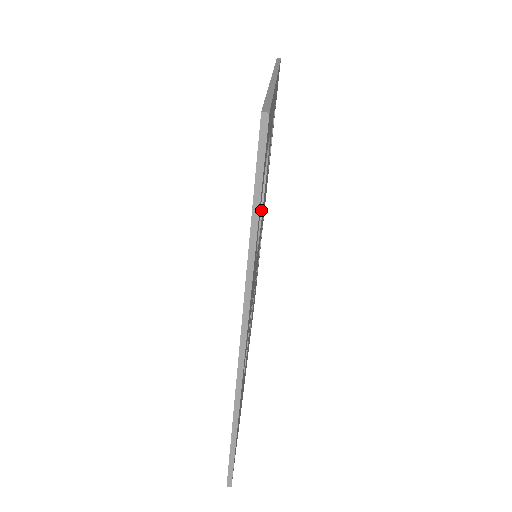
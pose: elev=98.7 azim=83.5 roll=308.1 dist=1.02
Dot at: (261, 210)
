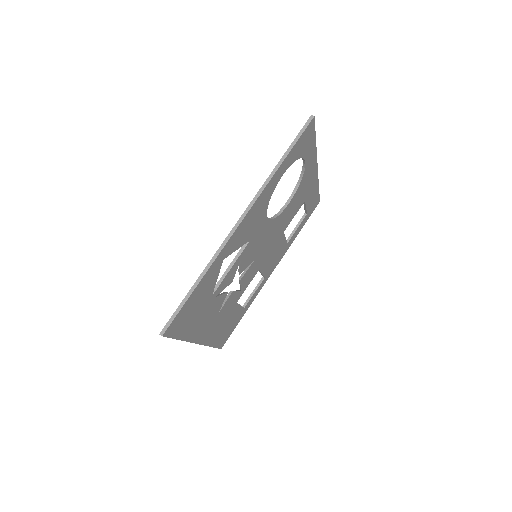
Dot at: (277, 215)
